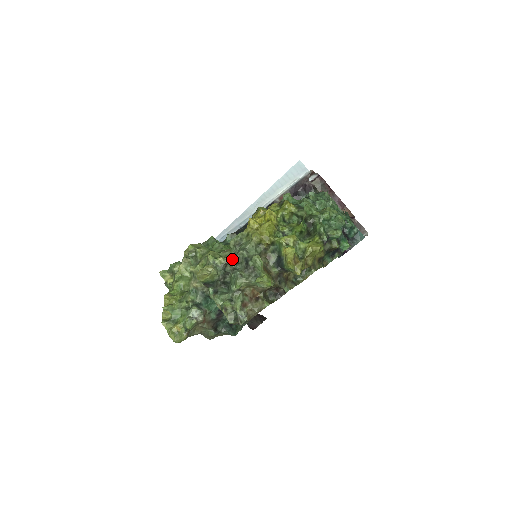
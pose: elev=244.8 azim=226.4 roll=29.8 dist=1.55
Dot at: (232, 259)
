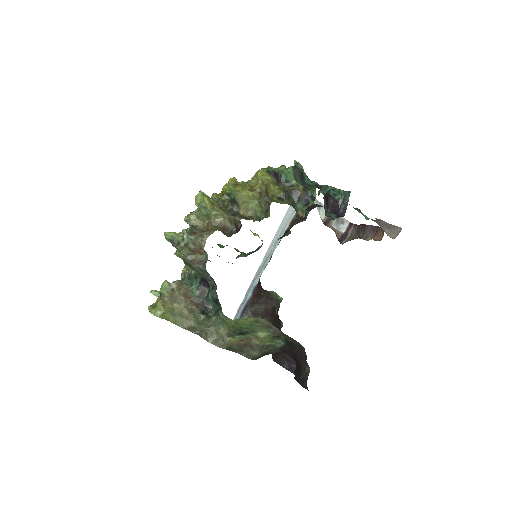
Dot at: occluded
